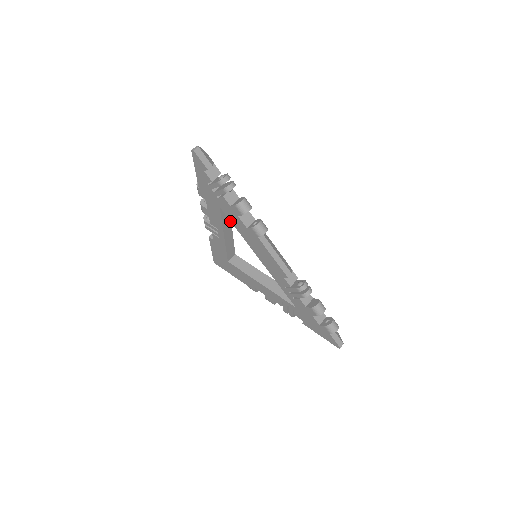
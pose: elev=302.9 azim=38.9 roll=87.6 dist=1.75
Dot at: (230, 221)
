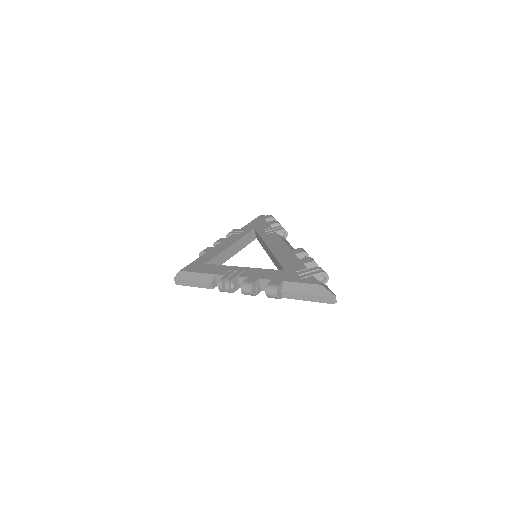
Dot at: (254, 269)
